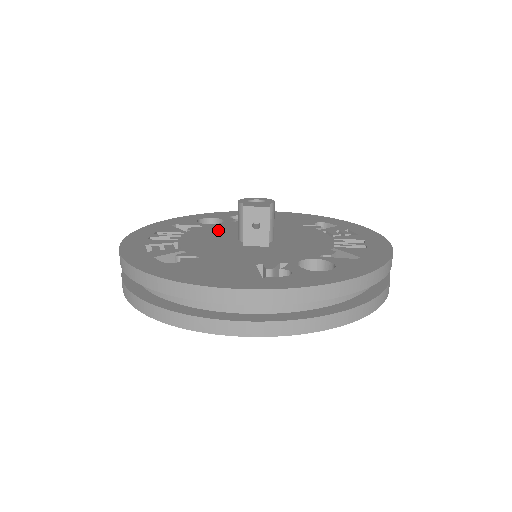
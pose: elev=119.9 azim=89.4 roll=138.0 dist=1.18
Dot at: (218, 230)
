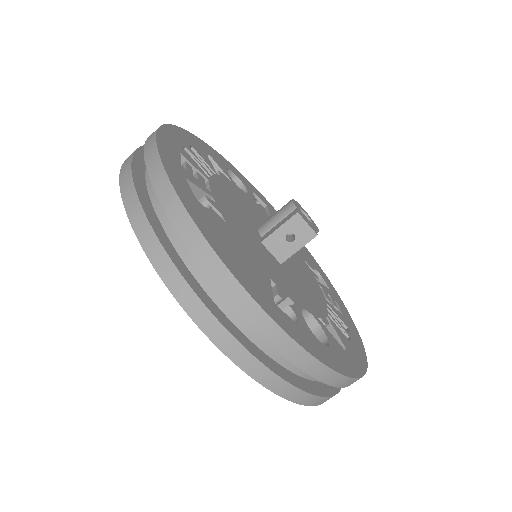
Dot at: (243, 199)
